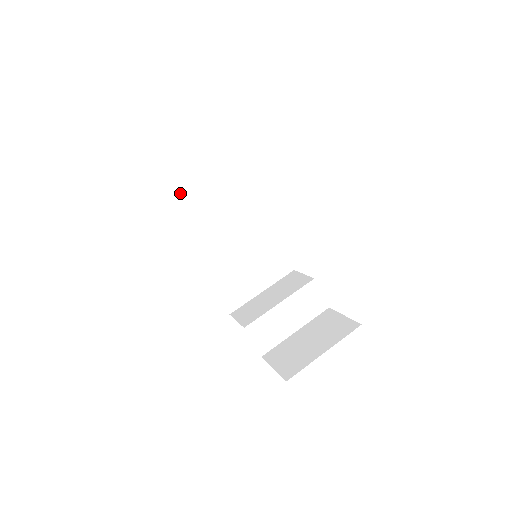
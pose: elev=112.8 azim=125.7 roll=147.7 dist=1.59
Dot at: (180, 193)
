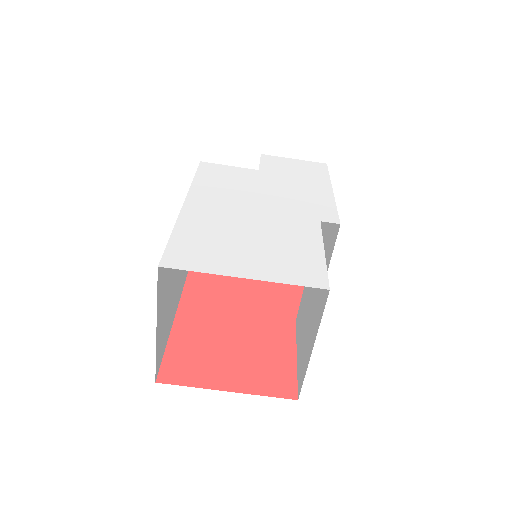
Dot at: (160, 346)
